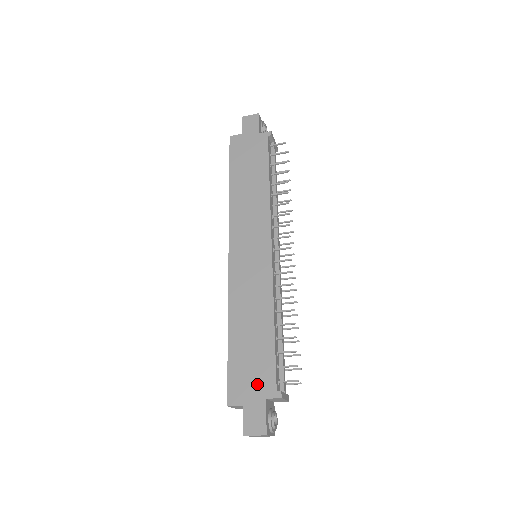
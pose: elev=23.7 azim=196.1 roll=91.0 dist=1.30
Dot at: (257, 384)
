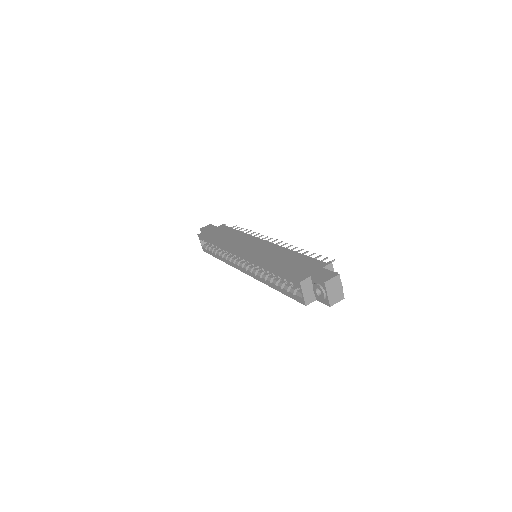
Dot at: (310, 267)
